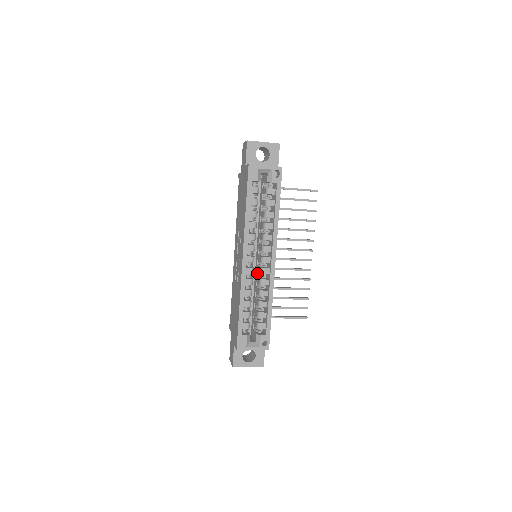
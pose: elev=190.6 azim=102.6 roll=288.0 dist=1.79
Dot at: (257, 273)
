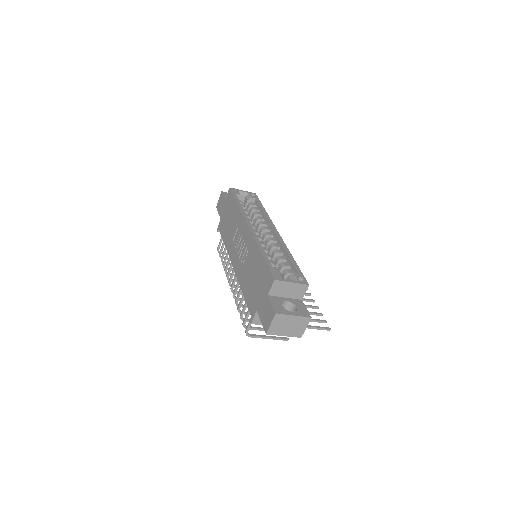
Dot at: occluded
